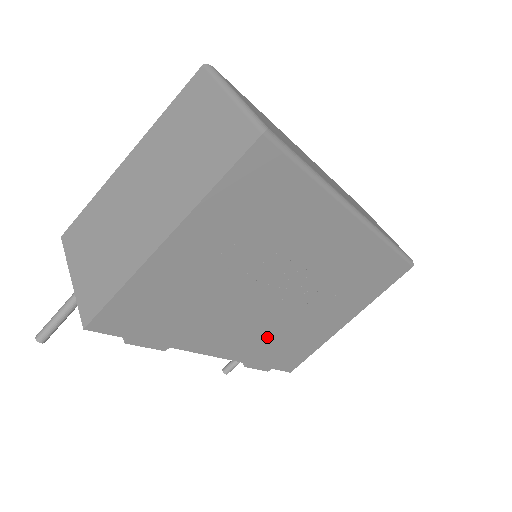
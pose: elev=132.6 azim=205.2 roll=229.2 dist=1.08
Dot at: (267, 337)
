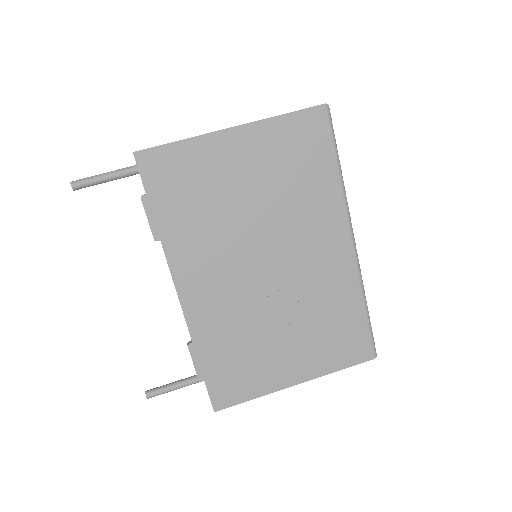
Dot at: (227, 320)
